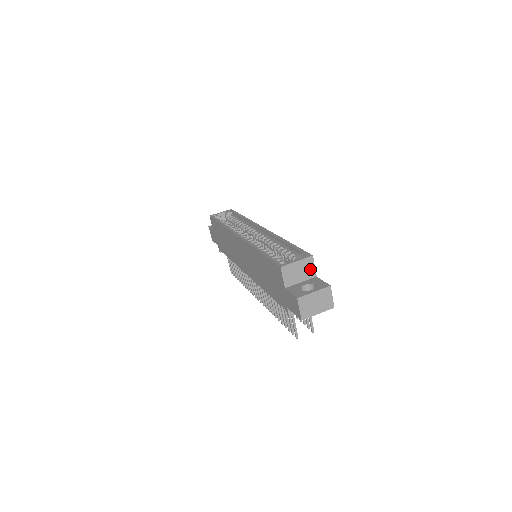
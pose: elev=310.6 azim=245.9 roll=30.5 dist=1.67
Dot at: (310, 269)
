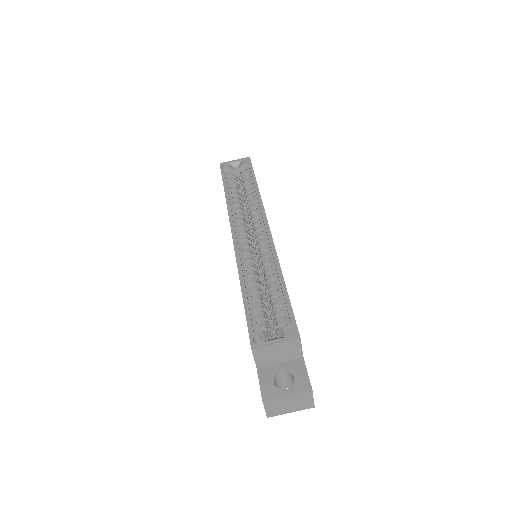
Dot at: (295, 350)
